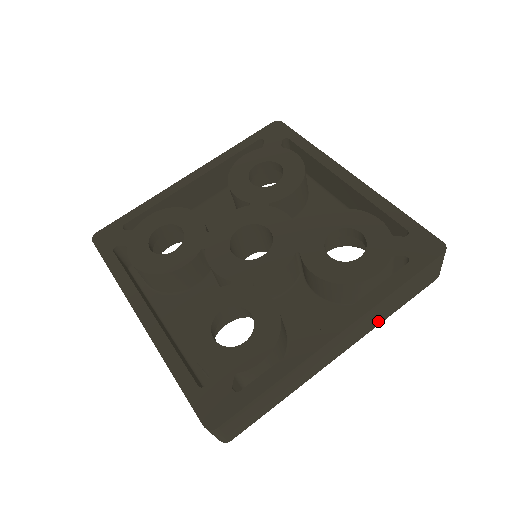
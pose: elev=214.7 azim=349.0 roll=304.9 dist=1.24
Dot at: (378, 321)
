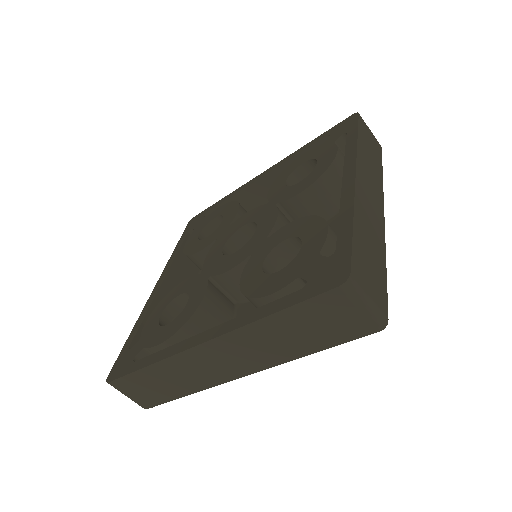
Dot at: (278, 354)
